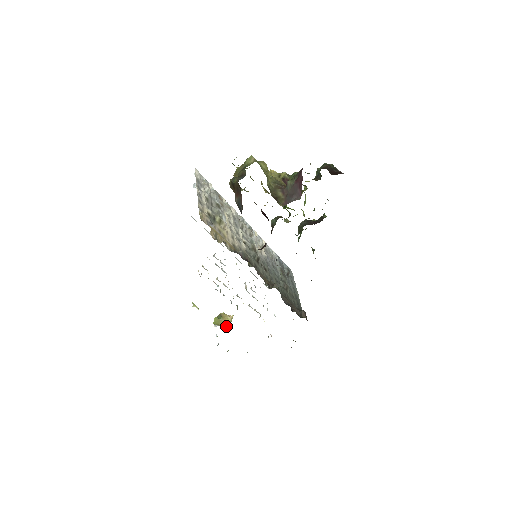
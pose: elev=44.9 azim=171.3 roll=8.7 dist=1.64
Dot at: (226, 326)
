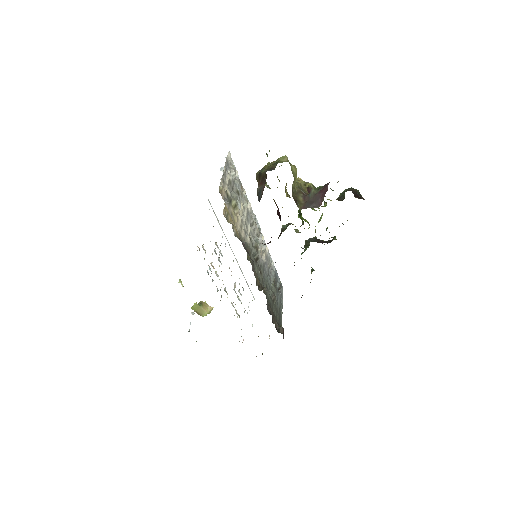
Dot at: (203, 315)
